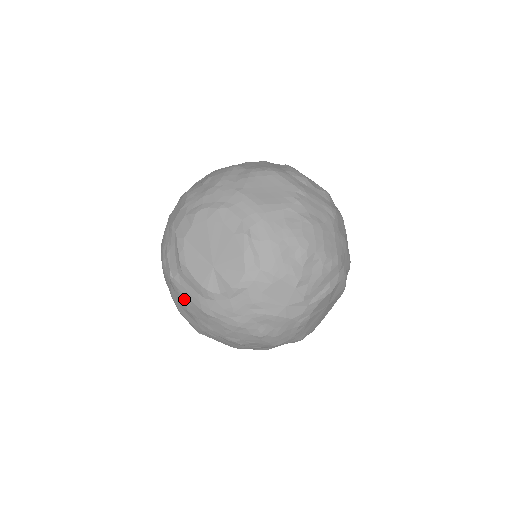
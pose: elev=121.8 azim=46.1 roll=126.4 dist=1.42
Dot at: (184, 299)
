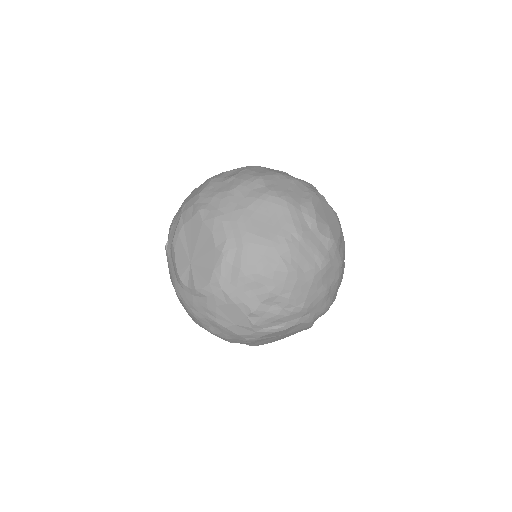
Dot at: (169, 270)
